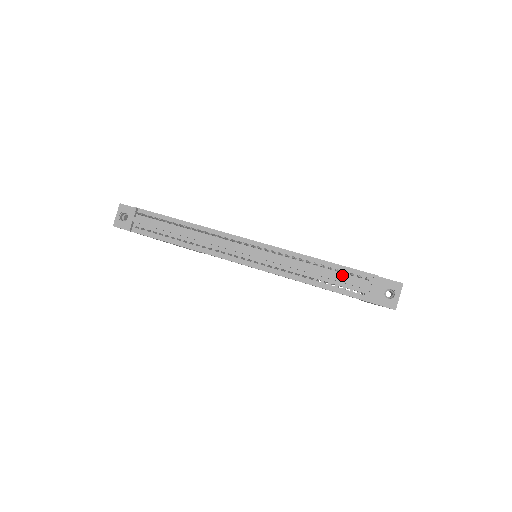
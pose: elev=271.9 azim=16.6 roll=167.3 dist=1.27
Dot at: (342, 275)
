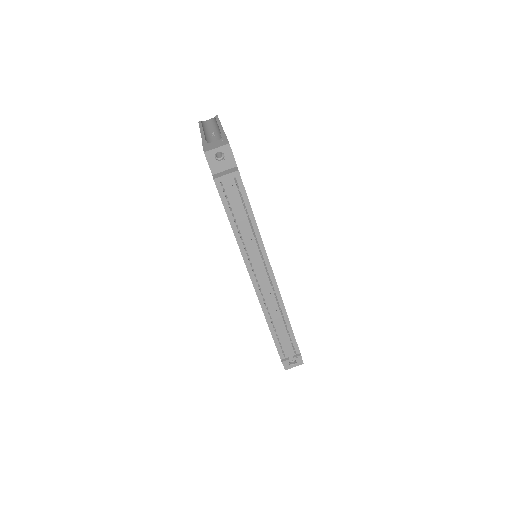
Dot at: (288, 340)
